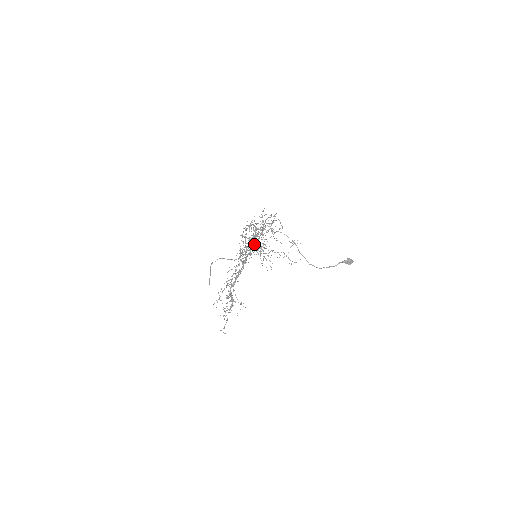
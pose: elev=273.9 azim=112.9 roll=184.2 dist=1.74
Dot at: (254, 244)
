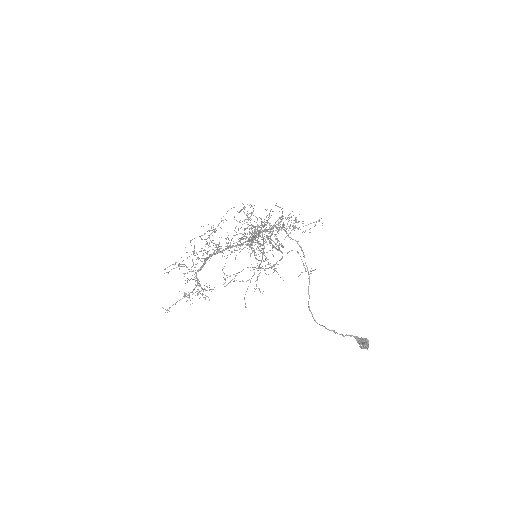
Dot at: (252, 240)
